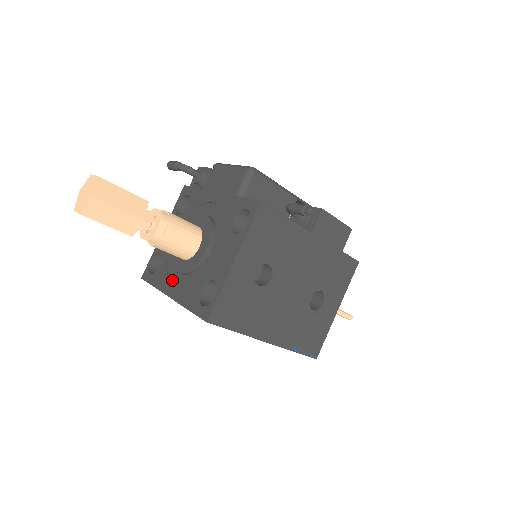
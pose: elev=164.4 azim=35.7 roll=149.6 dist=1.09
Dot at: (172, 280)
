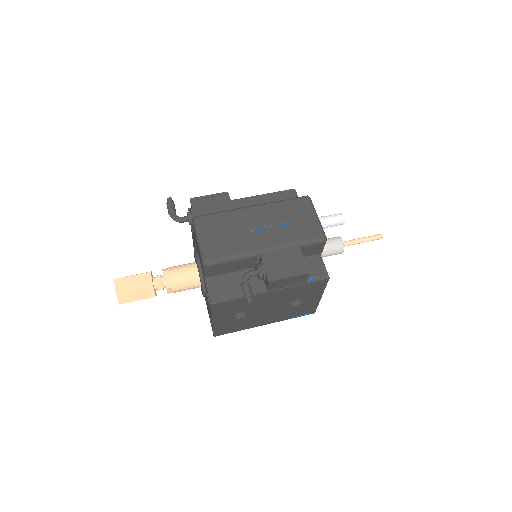
Dot at: occluded
